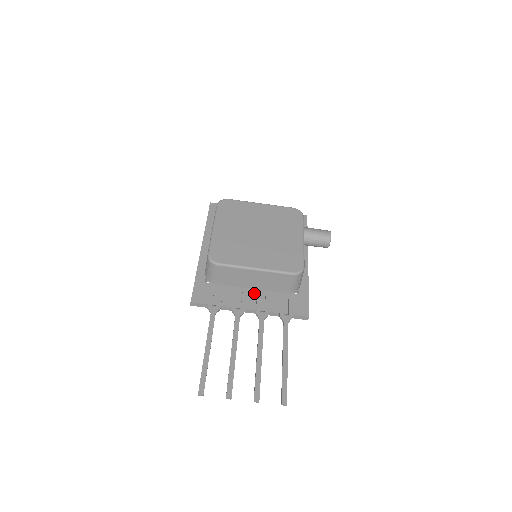
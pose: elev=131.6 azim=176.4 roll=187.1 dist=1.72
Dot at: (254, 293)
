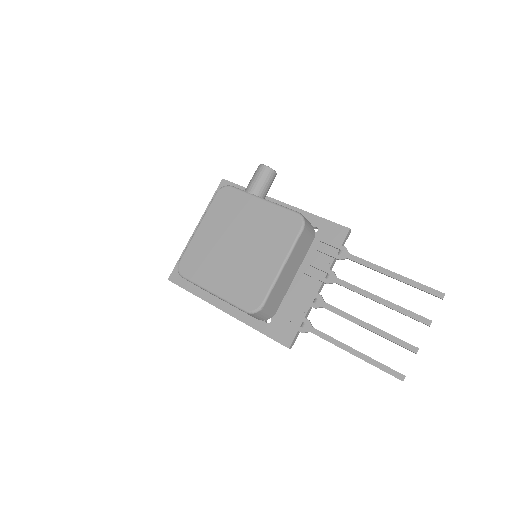
Dot at: (301, 276)
